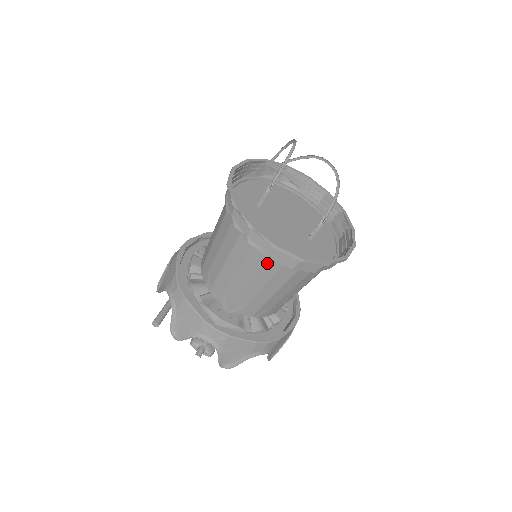
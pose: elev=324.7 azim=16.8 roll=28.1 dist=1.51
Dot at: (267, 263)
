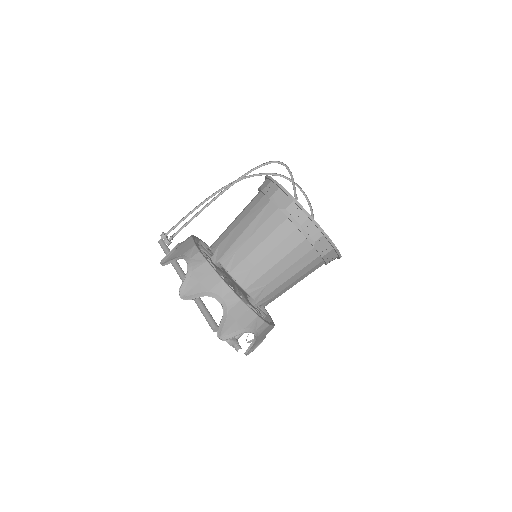
Dot at: (315, 261)
